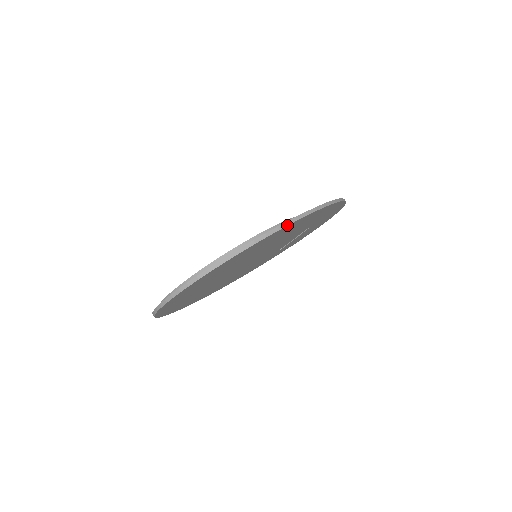
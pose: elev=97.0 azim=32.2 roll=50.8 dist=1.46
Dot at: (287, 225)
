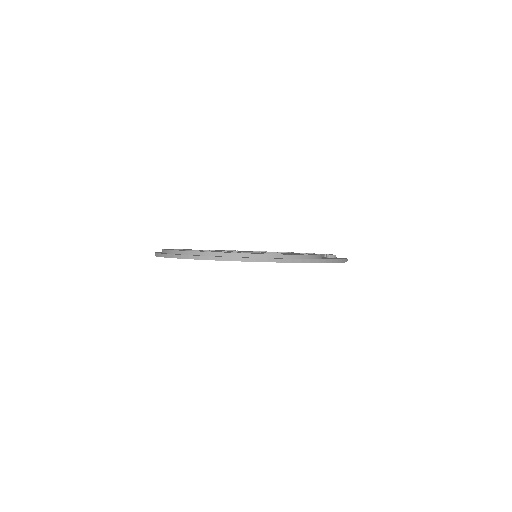
Dot at: (325, 262)
